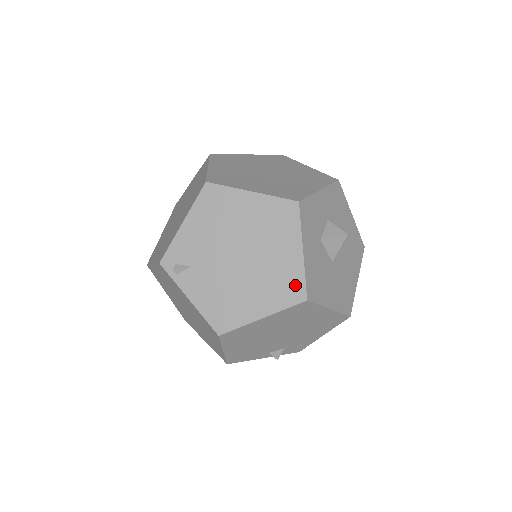
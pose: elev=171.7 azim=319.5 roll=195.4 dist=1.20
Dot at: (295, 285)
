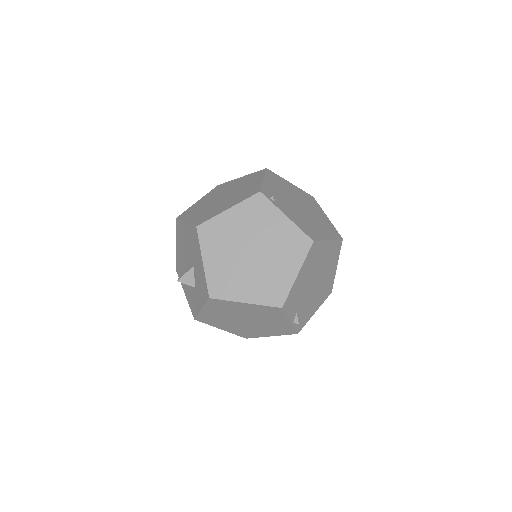
Dot at: (334, 230)
